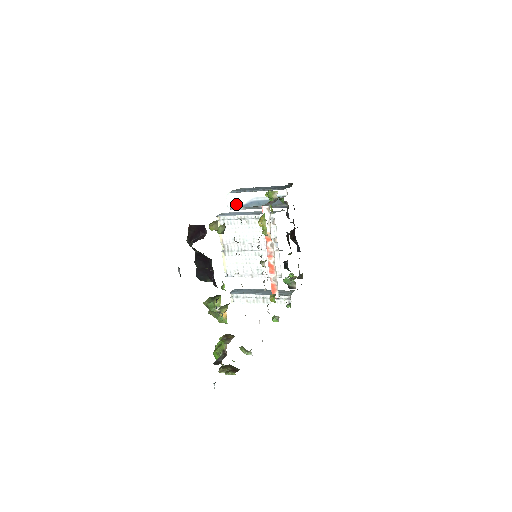
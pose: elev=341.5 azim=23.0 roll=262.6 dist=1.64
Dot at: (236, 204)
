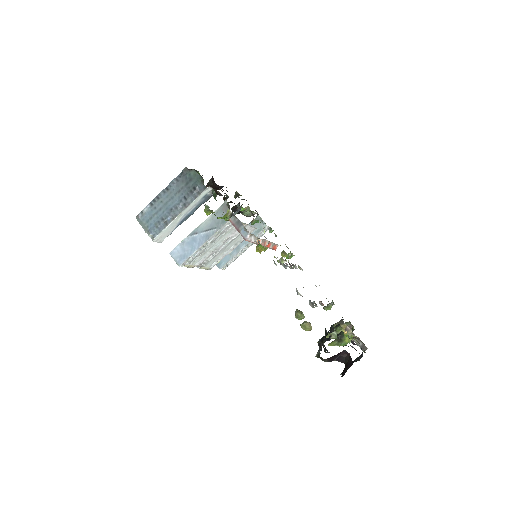
Dot at: (167, 235)
